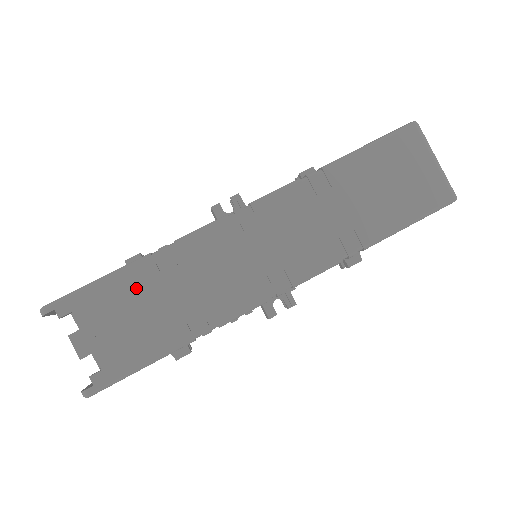
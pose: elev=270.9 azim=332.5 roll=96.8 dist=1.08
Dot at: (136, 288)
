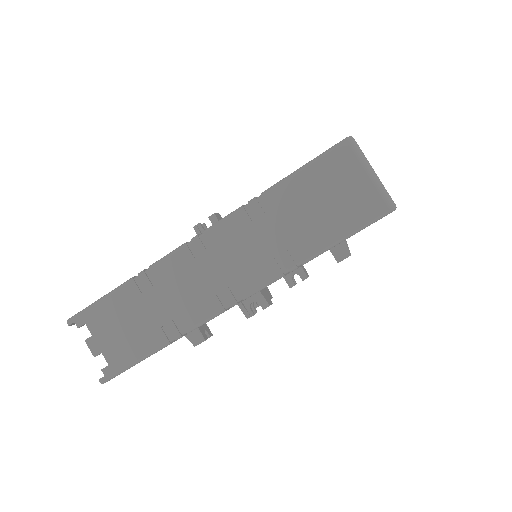
Dot at: (125, 305)
